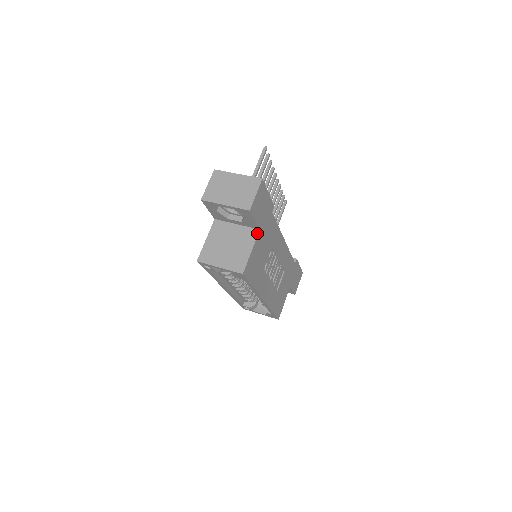
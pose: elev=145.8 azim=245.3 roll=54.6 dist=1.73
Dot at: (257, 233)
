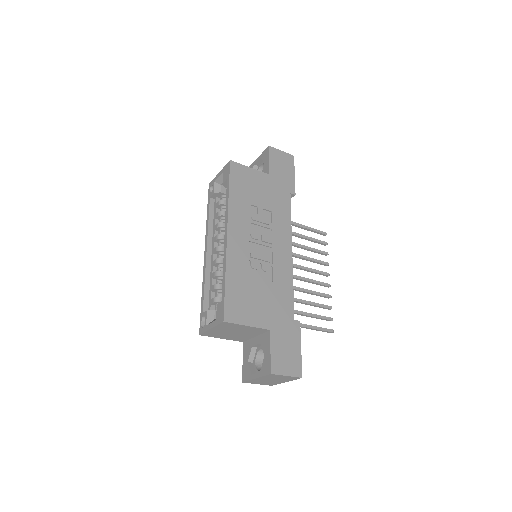
Dot at: (265, 174)
